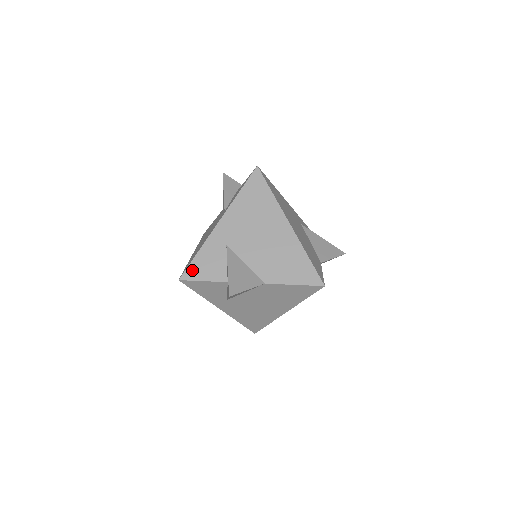
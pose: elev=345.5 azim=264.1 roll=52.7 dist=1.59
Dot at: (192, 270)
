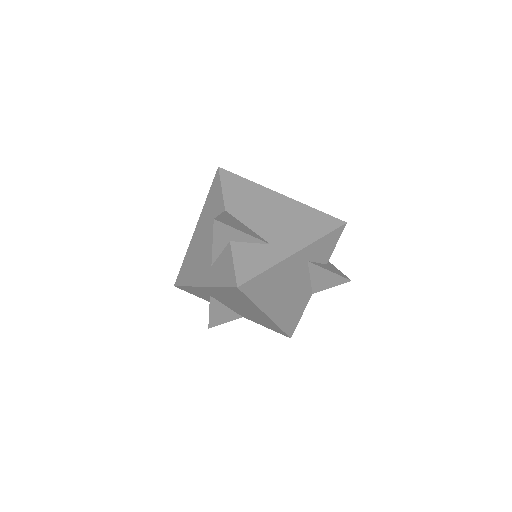
Dot at: (183, 289)
